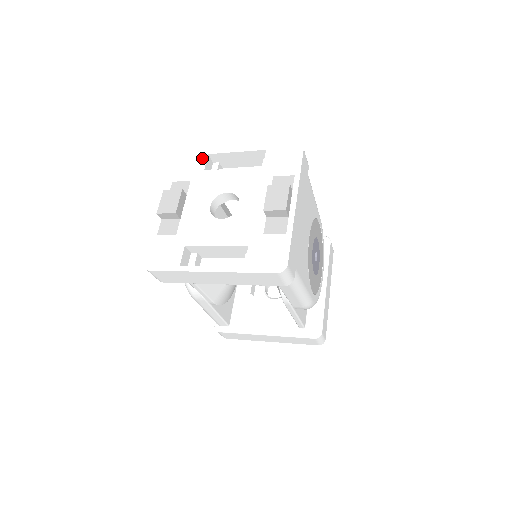
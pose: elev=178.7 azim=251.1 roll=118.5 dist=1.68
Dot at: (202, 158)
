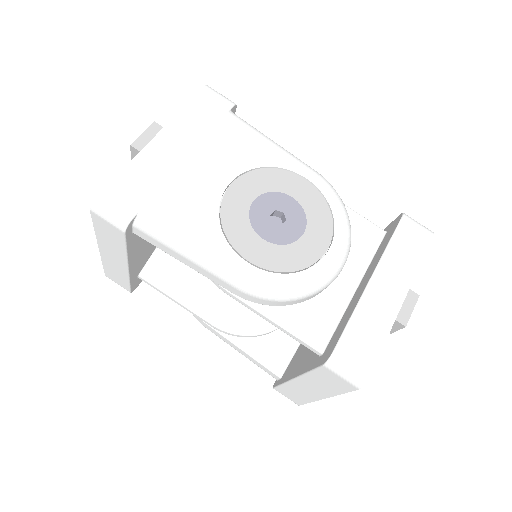
Dot at: occluded
